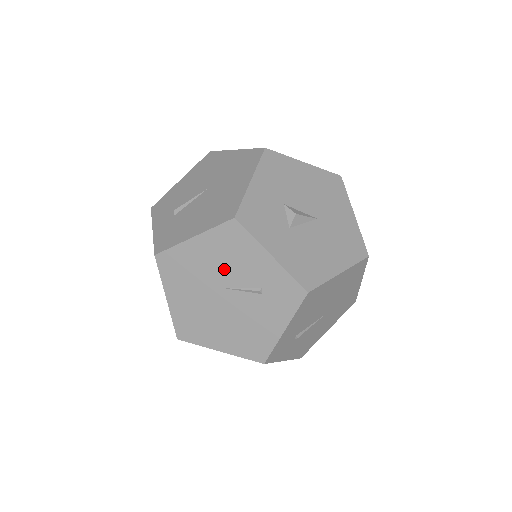
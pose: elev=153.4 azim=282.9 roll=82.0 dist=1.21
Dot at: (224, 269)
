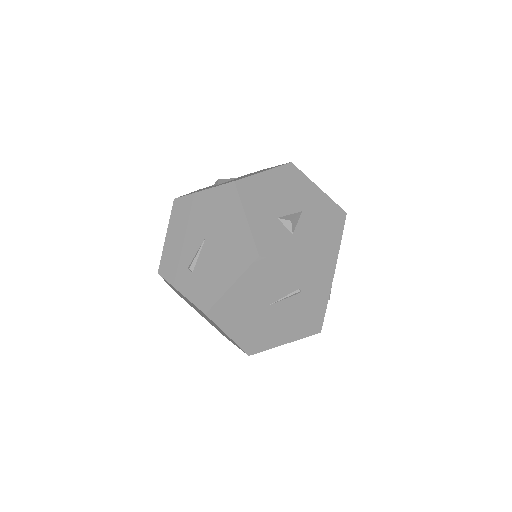
Dot at: (265, 293)
